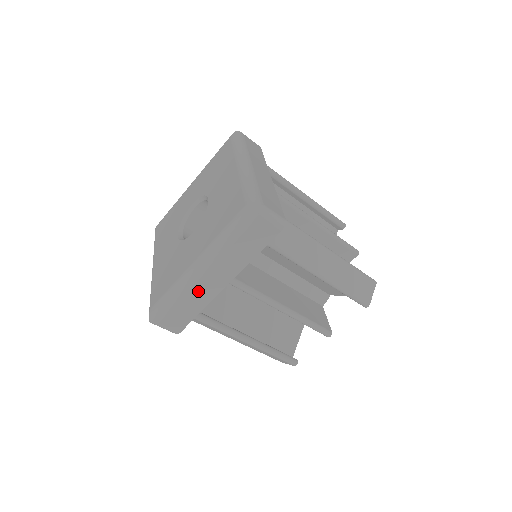
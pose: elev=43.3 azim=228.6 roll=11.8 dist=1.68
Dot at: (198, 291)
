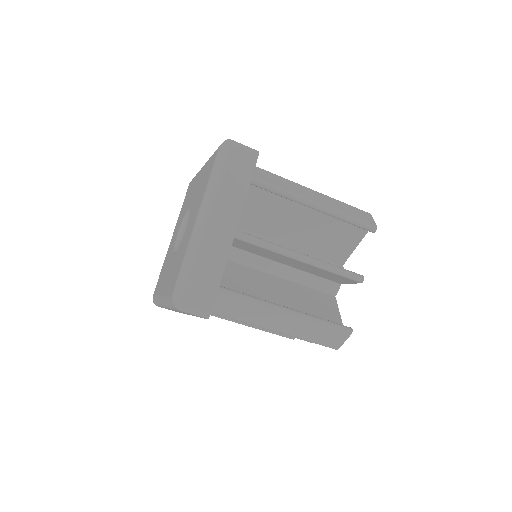
Dot at: (211, 246)
